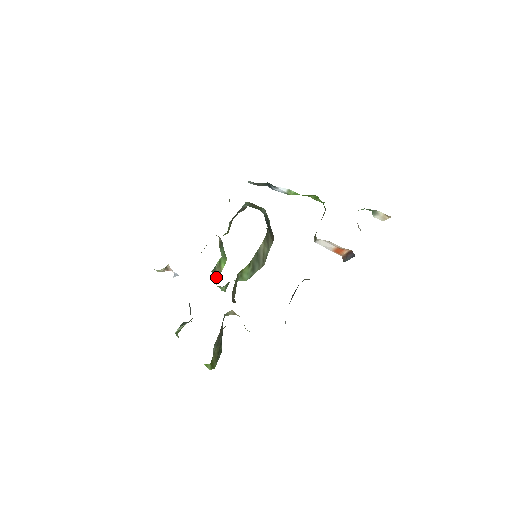
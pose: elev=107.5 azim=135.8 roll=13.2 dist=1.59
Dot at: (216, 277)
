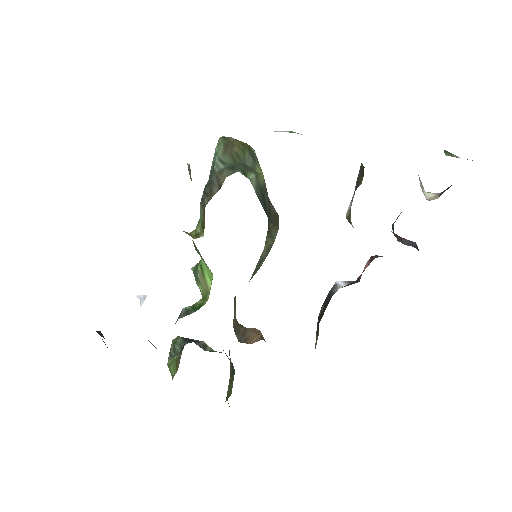
Dot at: (202, 292)
